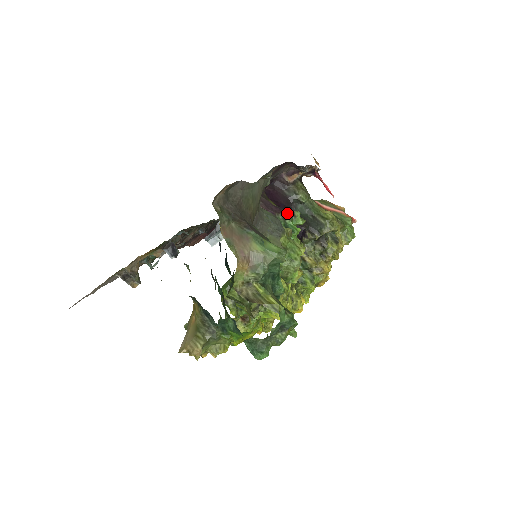
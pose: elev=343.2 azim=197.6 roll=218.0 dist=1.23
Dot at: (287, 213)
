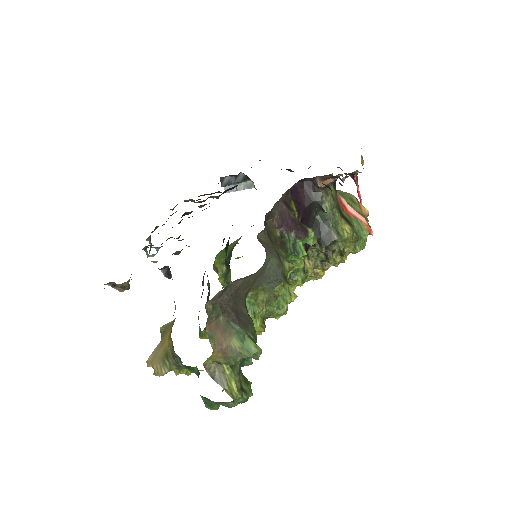
Dot at: (301, 232)
